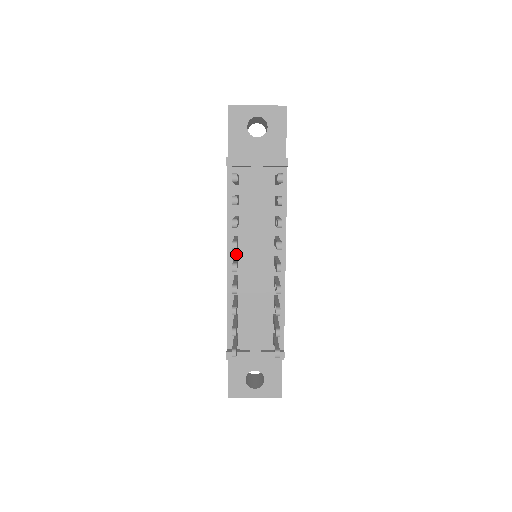
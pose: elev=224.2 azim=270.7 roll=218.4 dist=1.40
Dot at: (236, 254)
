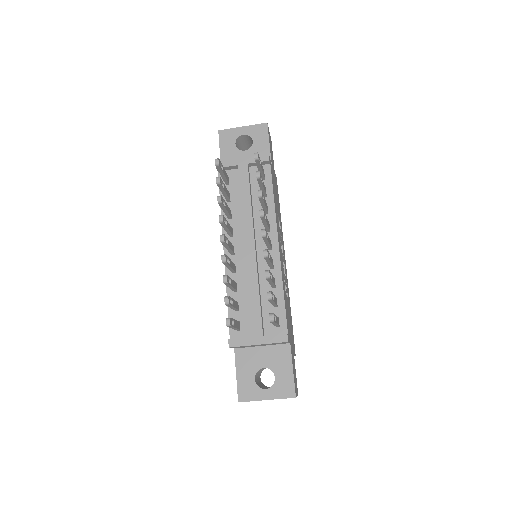
Dot at: occluded
